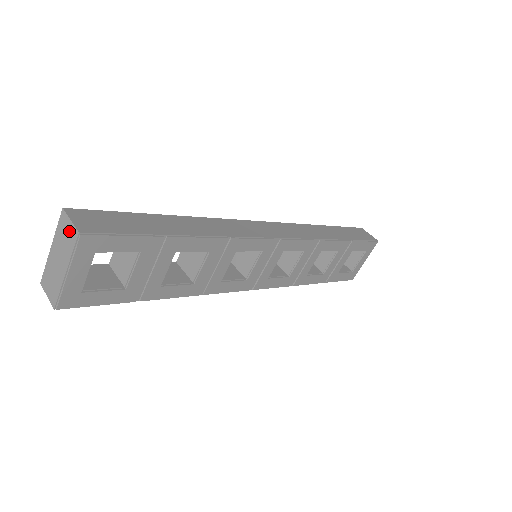
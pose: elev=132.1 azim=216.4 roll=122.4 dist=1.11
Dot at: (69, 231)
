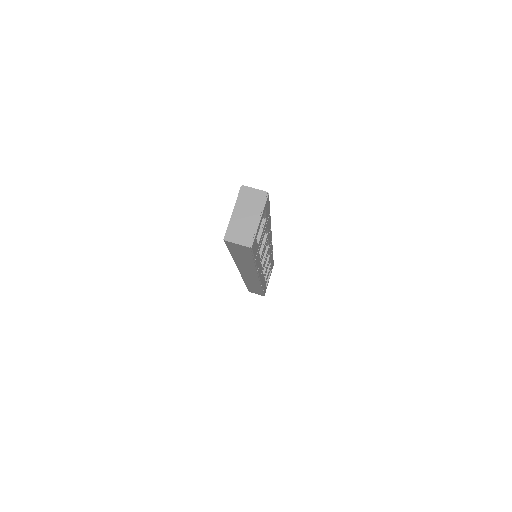
Dot at: (256, 195)
